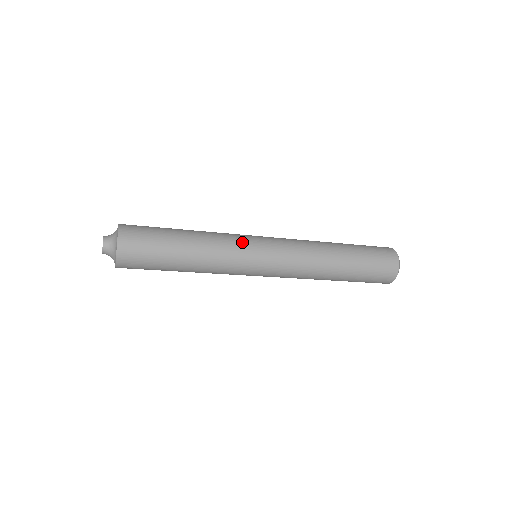
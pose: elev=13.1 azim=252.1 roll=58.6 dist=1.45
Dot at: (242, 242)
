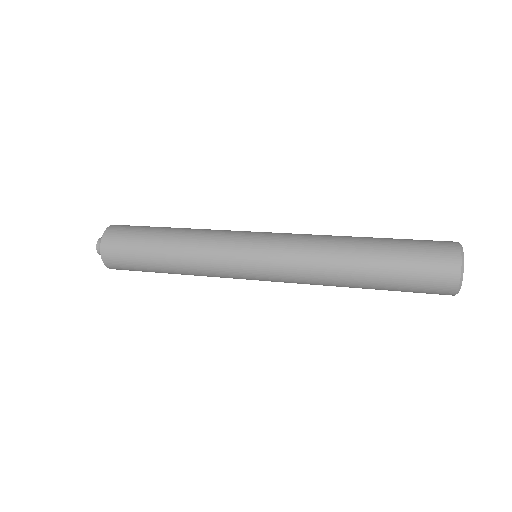
Dot at: (226, 252)
